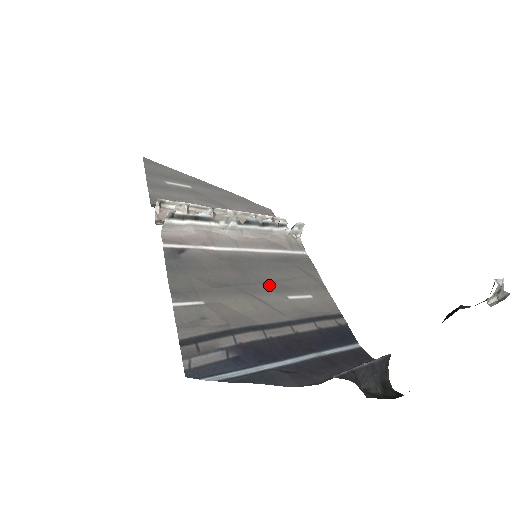
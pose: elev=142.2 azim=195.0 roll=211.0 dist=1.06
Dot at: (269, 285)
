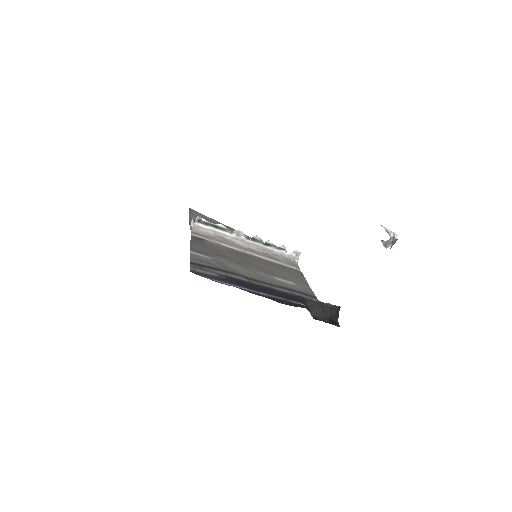
Dot at: (261, 269)
